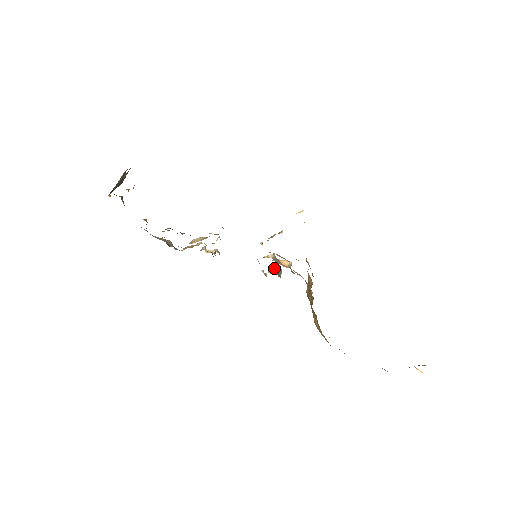
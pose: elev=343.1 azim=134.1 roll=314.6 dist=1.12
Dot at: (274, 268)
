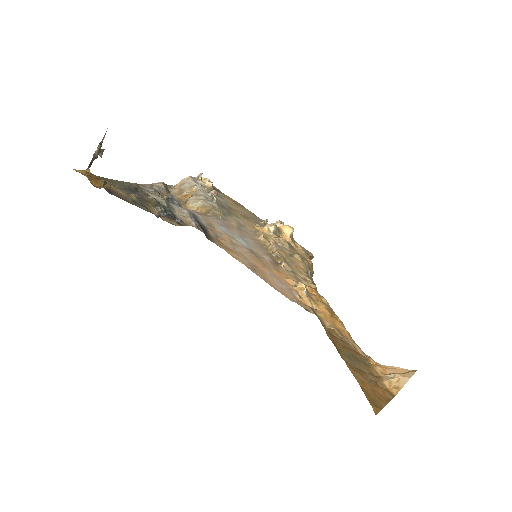
Dot at: occluded
